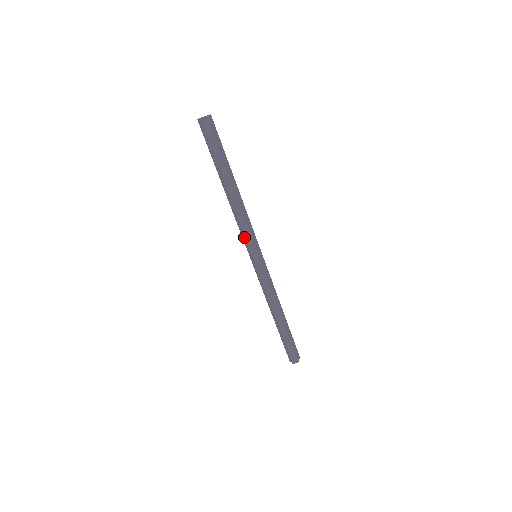
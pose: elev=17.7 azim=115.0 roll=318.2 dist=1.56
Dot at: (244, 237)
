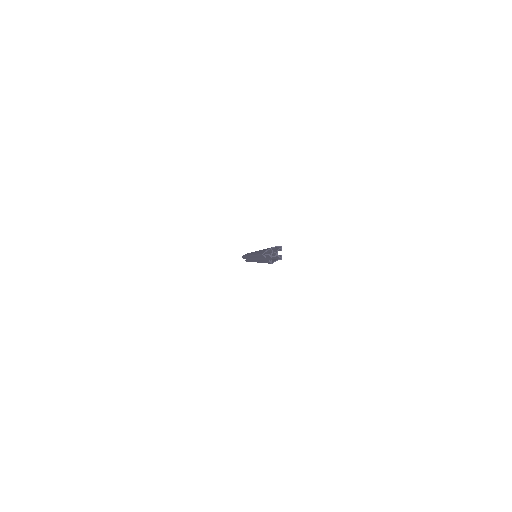
Dot at: (255, 261)
